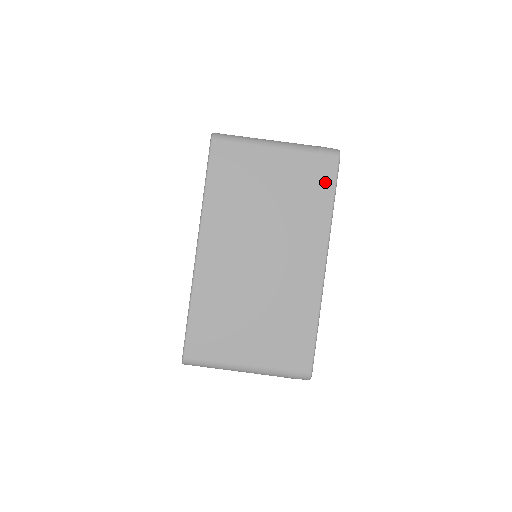
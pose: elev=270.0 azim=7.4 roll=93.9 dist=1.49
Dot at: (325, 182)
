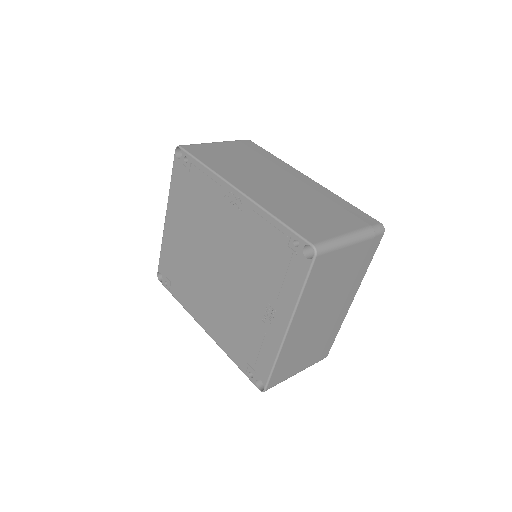
Dot at: (371, 253)
